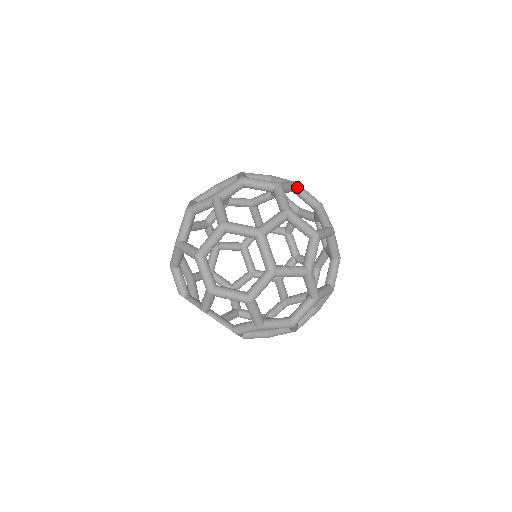
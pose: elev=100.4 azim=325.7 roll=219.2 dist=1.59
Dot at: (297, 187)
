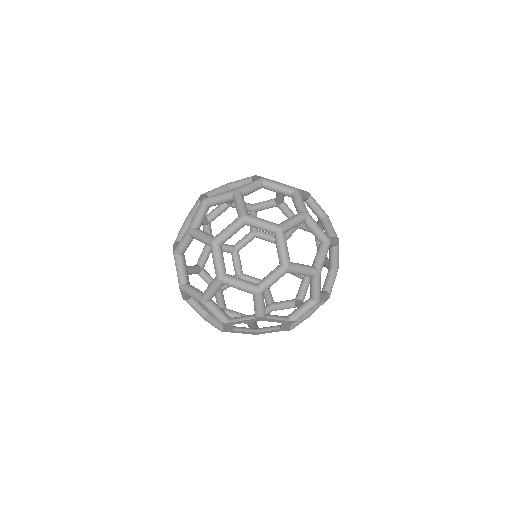
Dot at: (227, 185)
